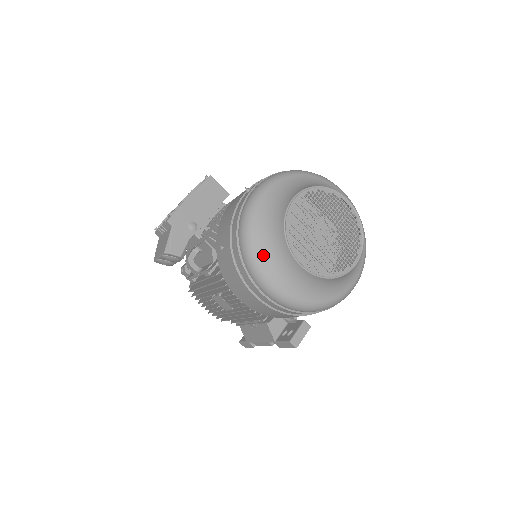
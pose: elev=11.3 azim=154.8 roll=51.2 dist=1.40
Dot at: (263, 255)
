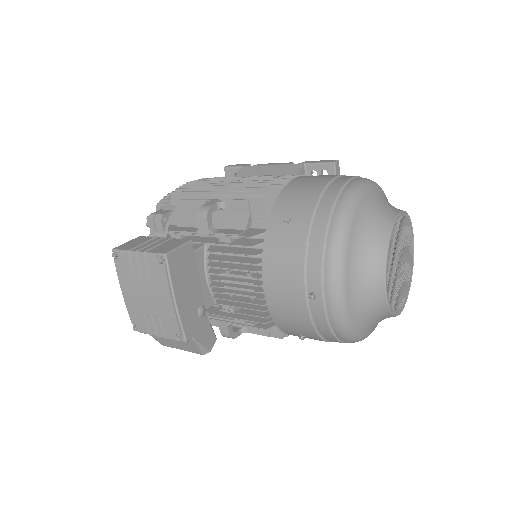
Dot at: (369, 331)
